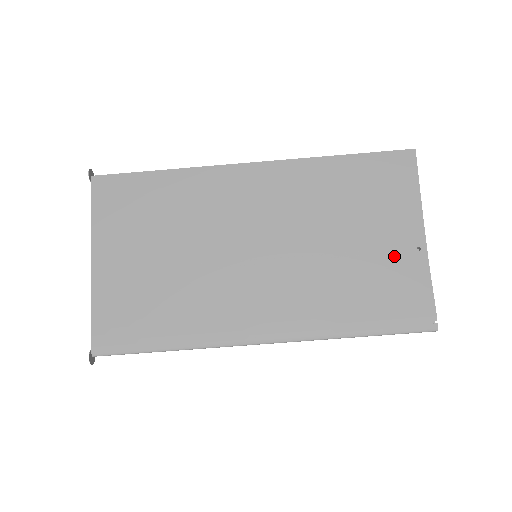
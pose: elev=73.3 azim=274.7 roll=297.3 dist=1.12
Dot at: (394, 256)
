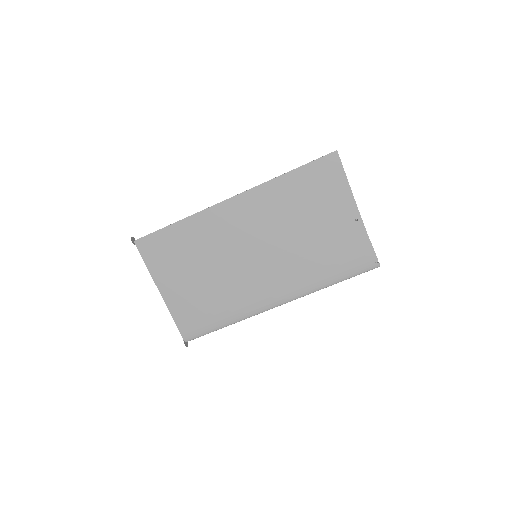
Dot at: (342, 230)
